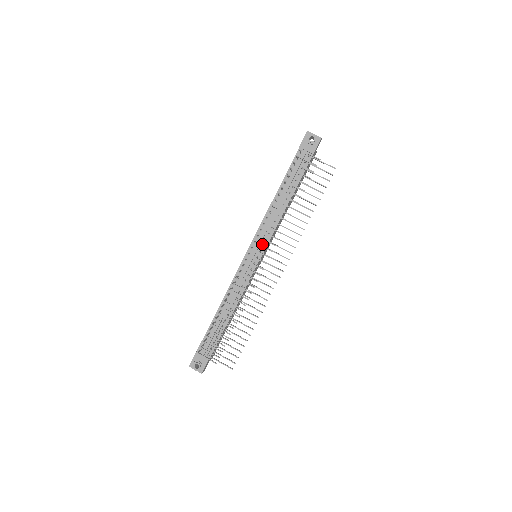
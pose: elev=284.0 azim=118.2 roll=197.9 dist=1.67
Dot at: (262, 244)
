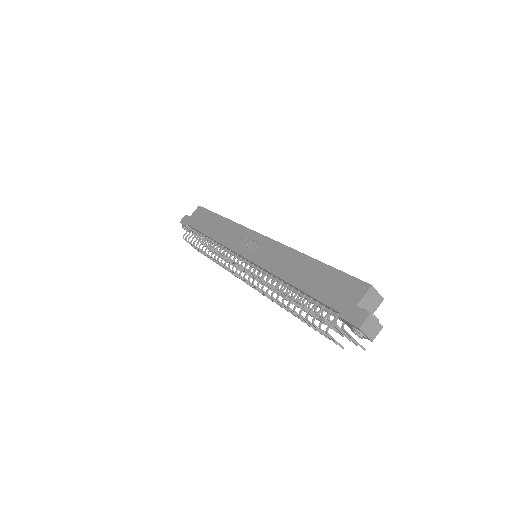
Dot at: occluded
